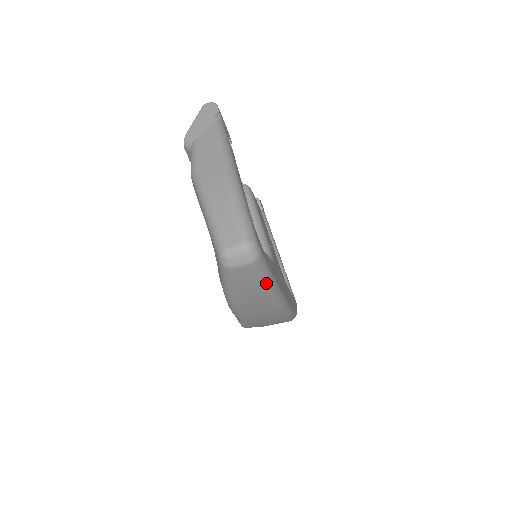
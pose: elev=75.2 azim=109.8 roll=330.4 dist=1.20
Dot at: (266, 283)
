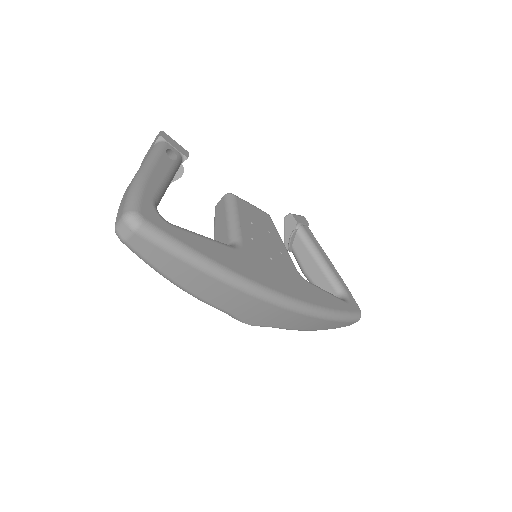
Dot at: (176, 252)
